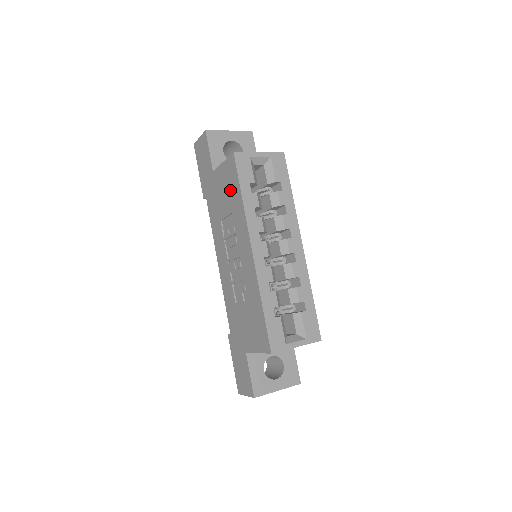
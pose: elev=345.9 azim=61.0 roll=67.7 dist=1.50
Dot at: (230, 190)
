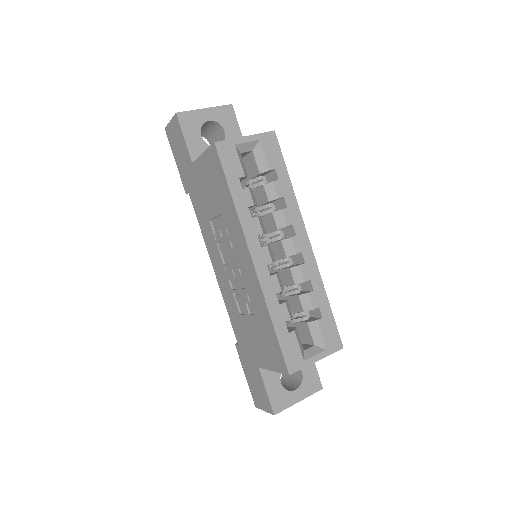
Dot at: (216, 187)
